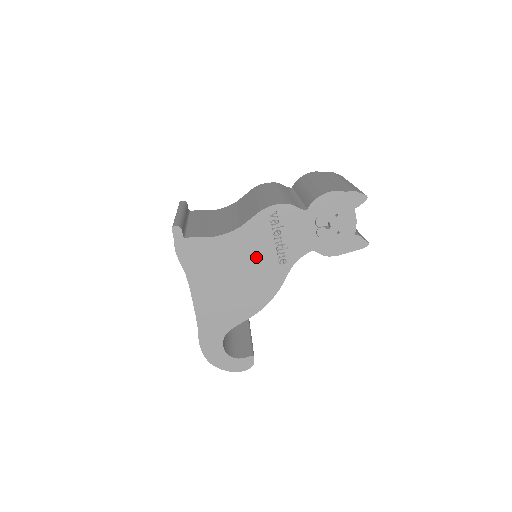
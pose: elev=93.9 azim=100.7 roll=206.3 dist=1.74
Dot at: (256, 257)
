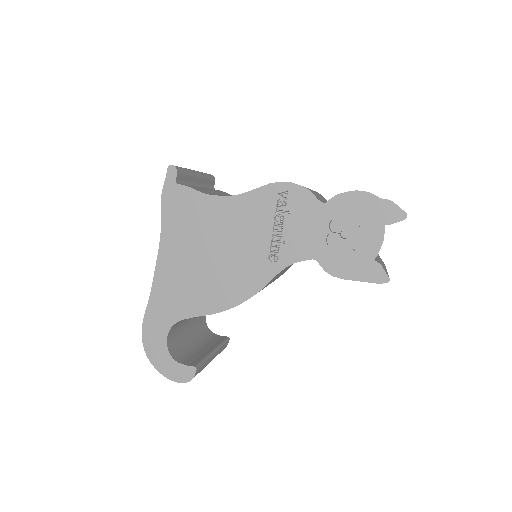
Dot at: (245, 239)
